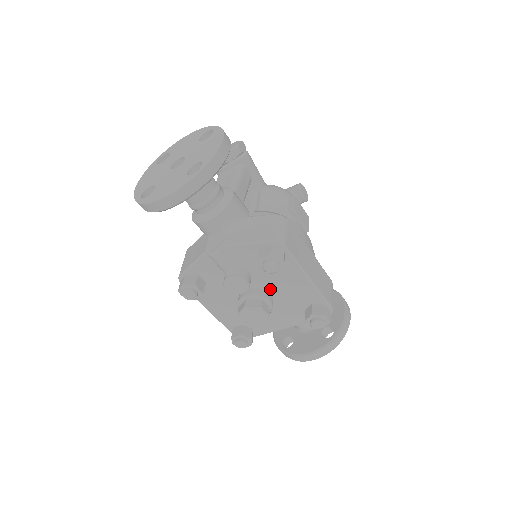
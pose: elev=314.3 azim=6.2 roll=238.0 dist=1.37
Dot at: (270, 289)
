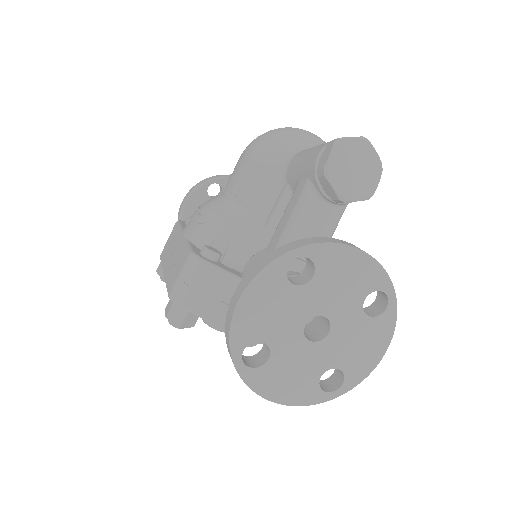
Dot at: occluded
